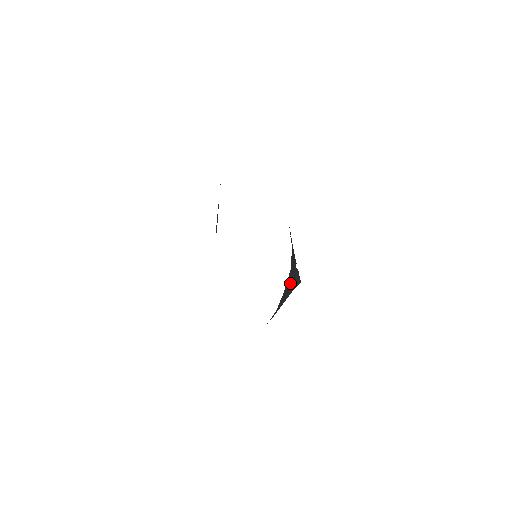
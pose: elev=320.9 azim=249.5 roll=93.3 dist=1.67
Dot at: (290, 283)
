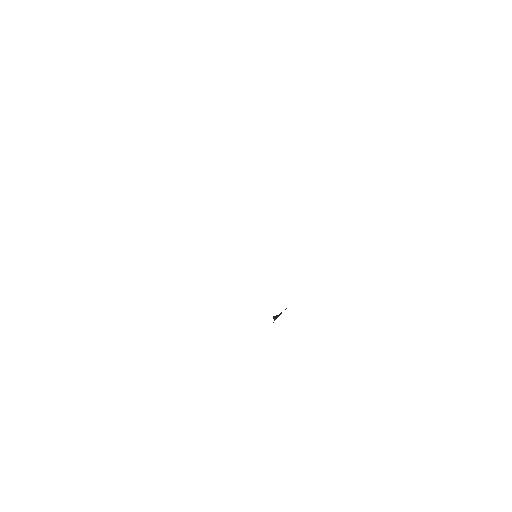
Dot at: occluded
